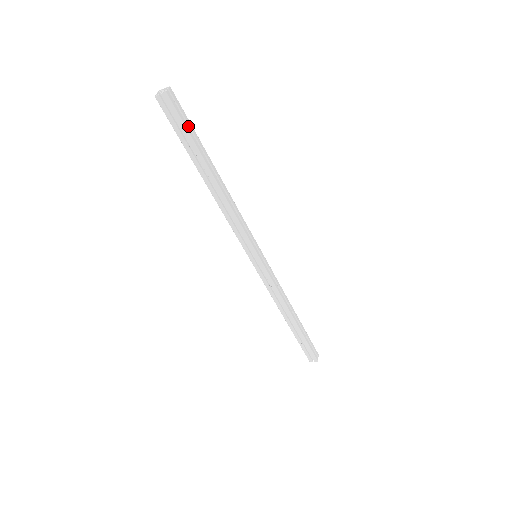
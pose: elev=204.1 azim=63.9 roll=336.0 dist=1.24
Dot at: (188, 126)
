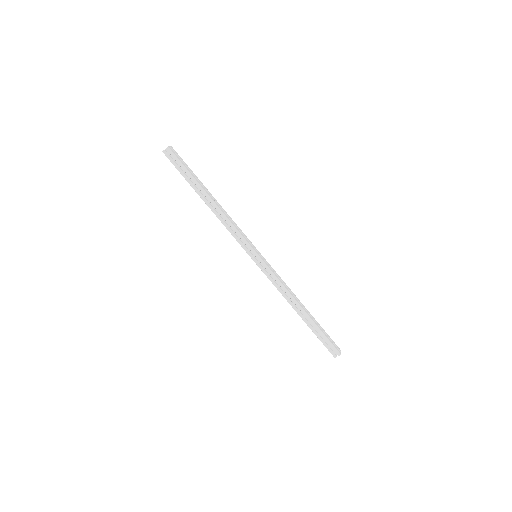
Dot at: (186, 167)
